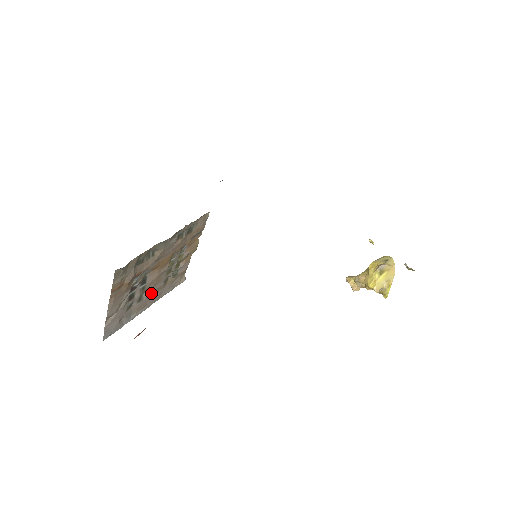
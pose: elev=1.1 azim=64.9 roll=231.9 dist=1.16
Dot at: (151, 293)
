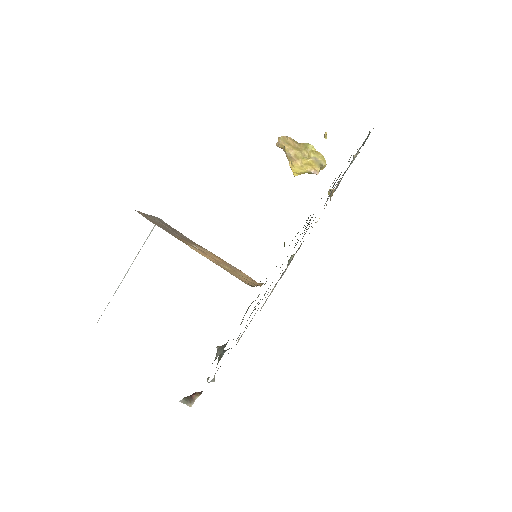
Dot at: occluded
